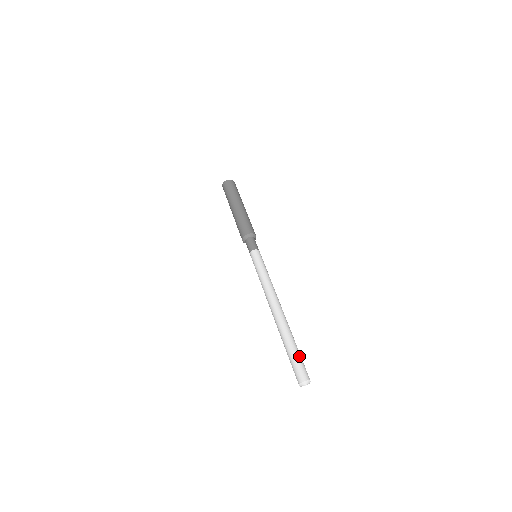
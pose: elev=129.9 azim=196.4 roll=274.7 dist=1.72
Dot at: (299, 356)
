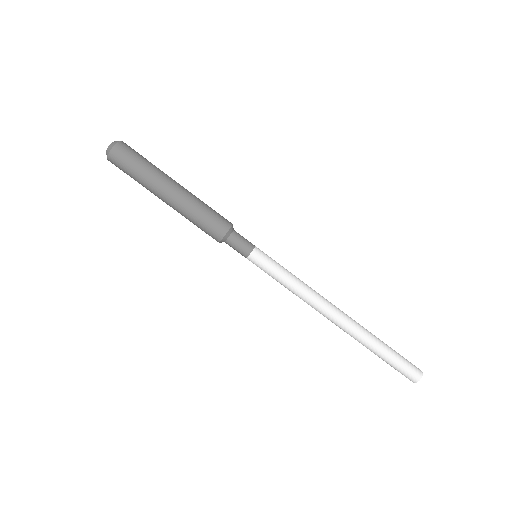
Dot at: (396, 360)
